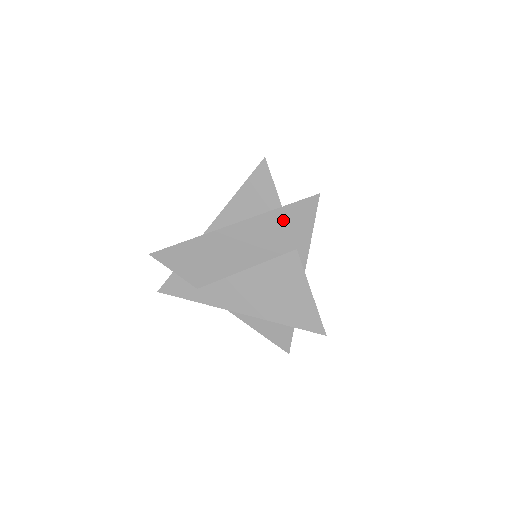
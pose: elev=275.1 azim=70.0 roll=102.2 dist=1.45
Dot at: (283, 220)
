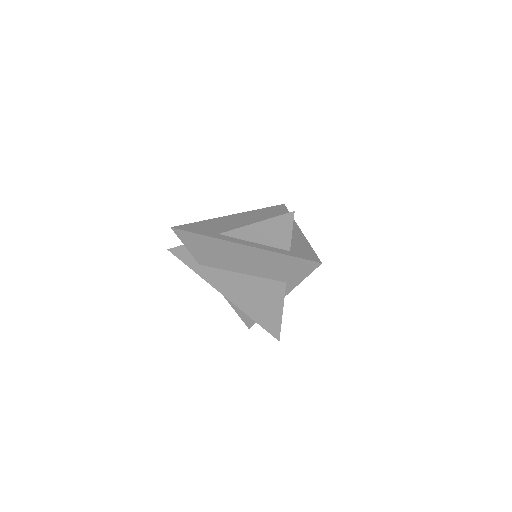
Dot at: (285, 263)
